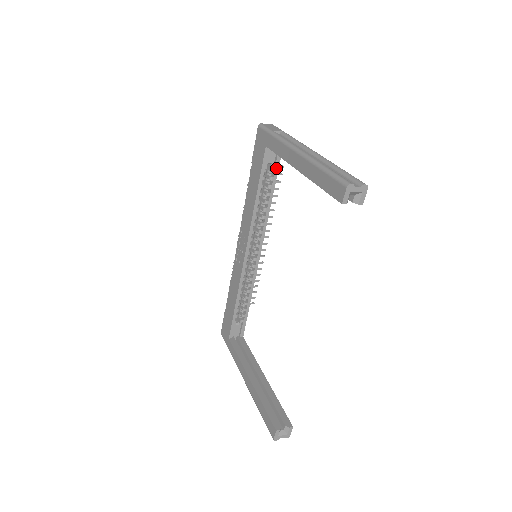
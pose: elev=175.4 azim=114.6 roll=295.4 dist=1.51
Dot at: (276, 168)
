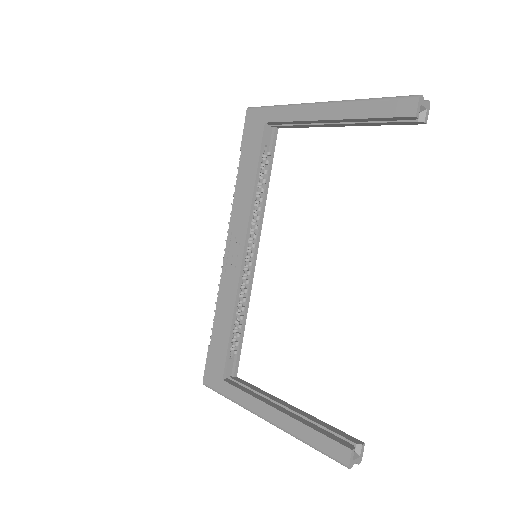
Dot at: (272, 151)
